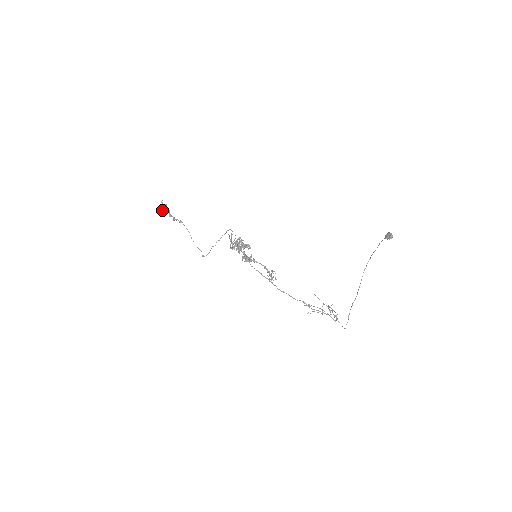
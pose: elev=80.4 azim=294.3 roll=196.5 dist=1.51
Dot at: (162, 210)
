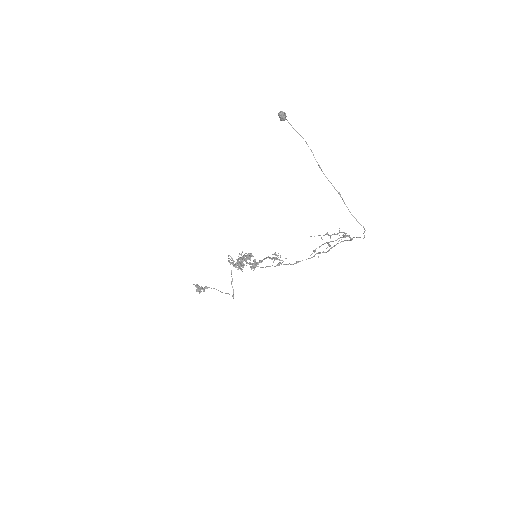
Dot at: occluded
